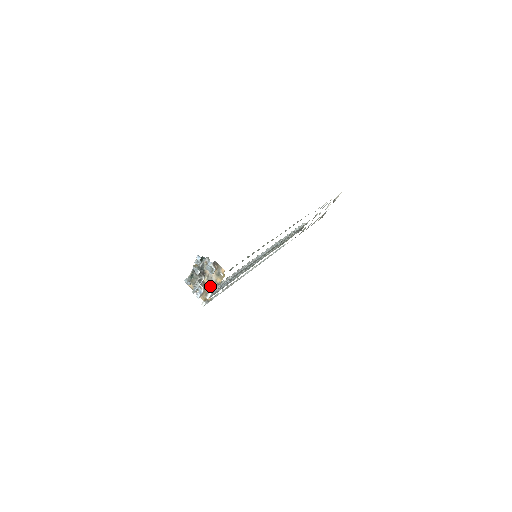
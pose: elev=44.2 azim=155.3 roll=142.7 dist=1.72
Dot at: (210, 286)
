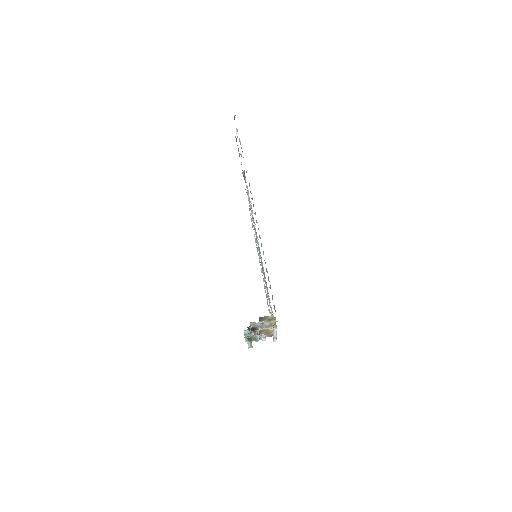
Dot at: (268, 329)
